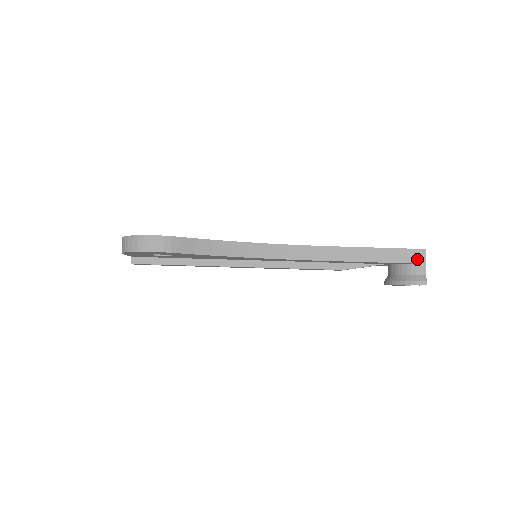
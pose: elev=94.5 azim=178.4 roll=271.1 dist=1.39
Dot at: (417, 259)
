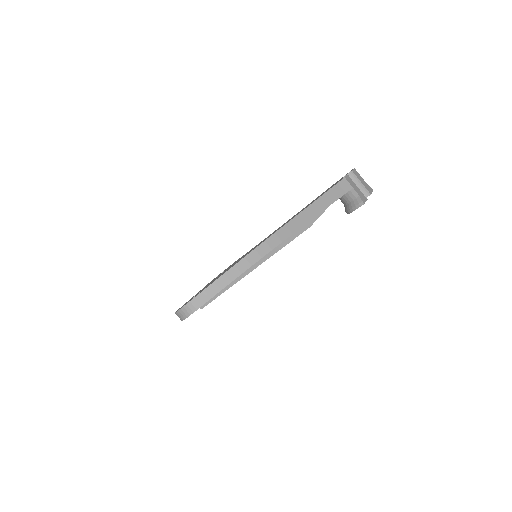
Dot at: (344, 189)
